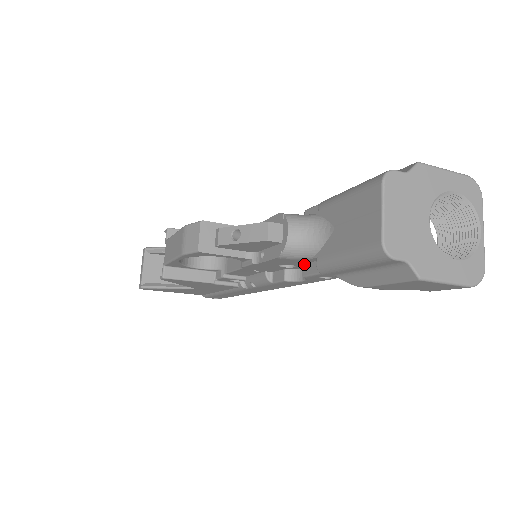
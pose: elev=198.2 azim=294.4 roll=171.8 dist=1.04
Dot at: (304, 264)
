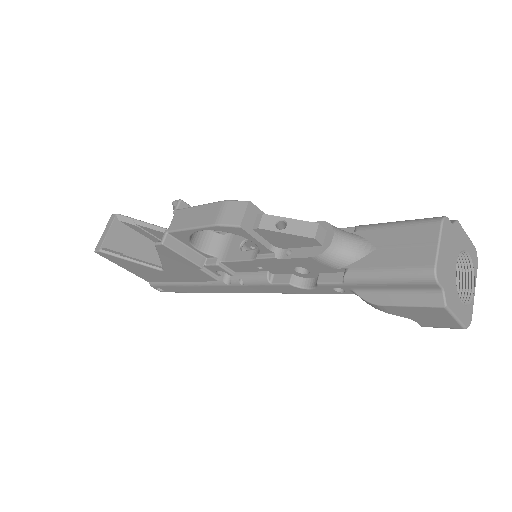
Dot at: (322, 273)
